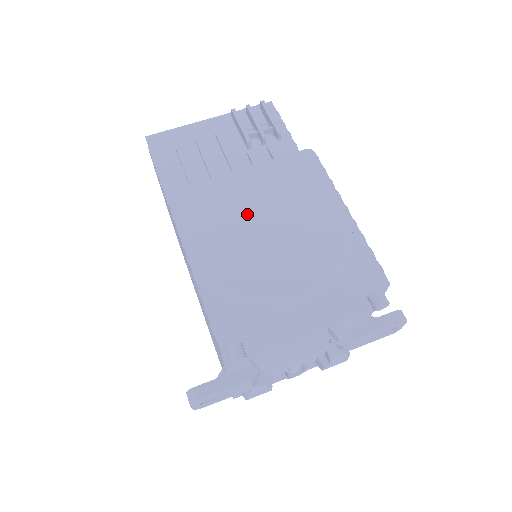
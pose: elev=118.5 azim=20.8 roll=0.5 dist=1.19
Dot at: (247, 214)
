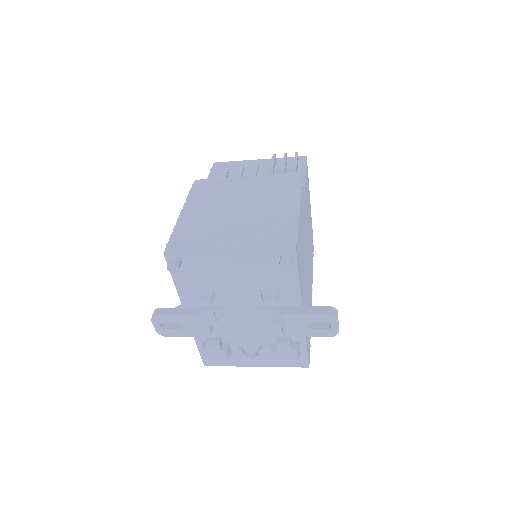
Dot at: (232, 197)
